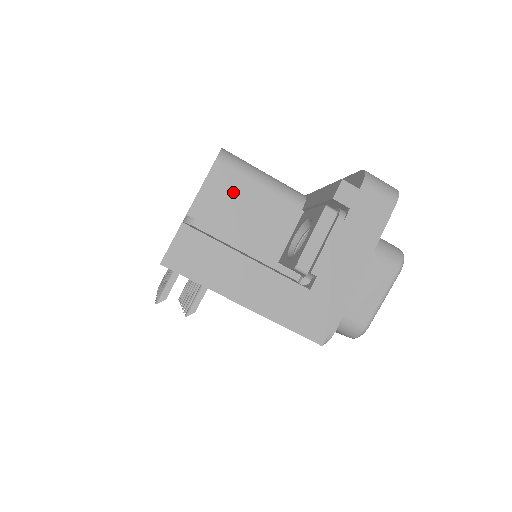
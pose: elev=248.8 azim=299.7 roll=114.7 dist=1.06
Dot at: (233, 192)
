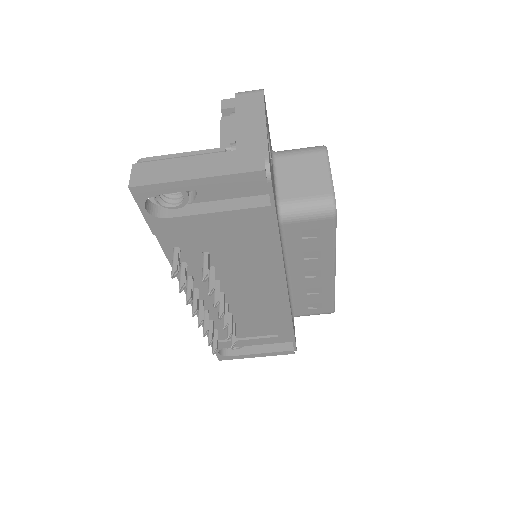
Dot at: occluded
